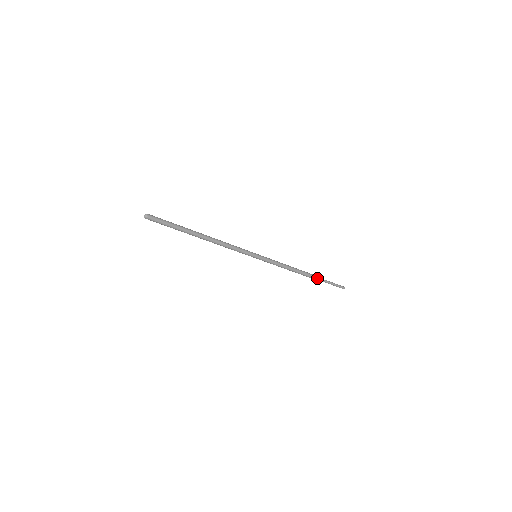
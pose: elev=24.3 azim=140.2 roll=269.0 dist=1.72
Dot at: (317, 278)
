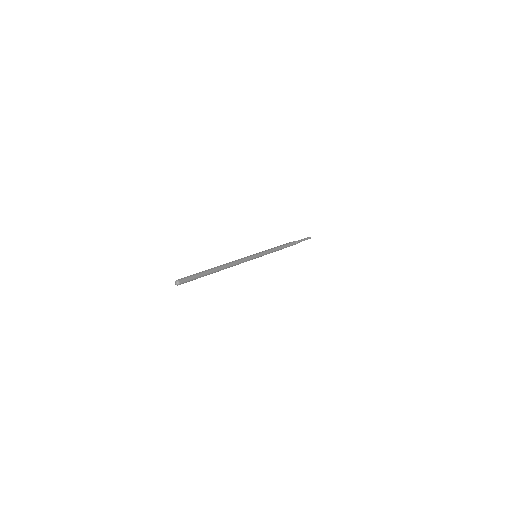
Dot at: (294, 242)
